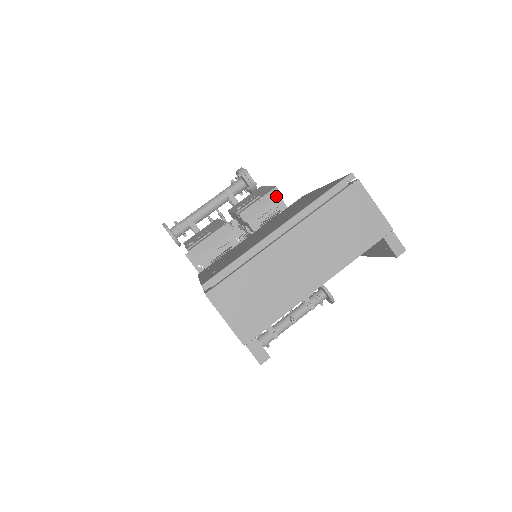
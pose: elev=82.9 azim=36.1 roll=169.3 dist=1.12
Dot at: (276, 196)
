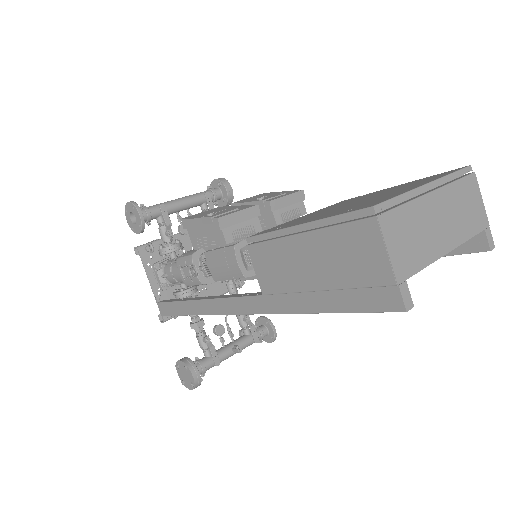
Dot at: (301, 199)
